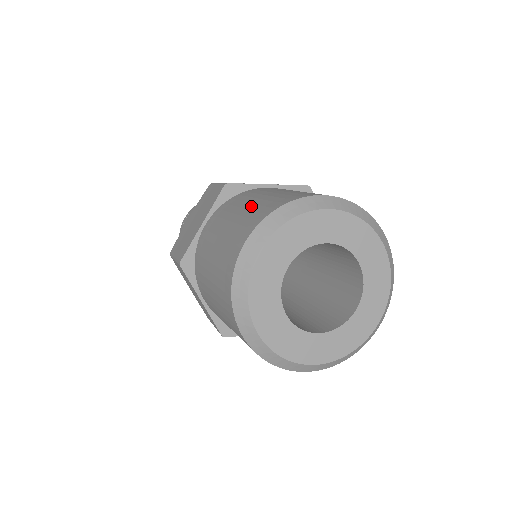
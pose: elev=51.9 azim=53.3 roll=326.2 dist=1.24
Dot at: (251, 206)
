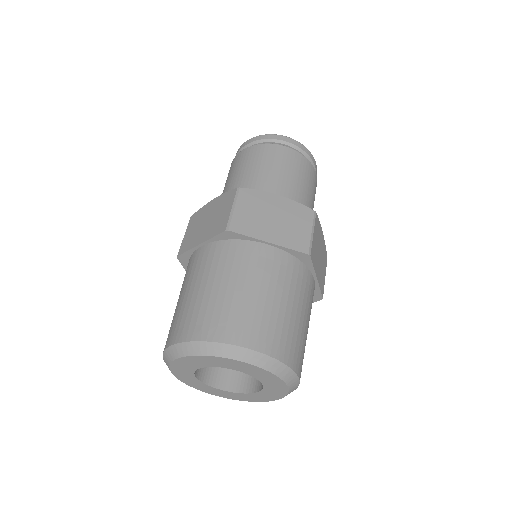
Dot at: occluded
